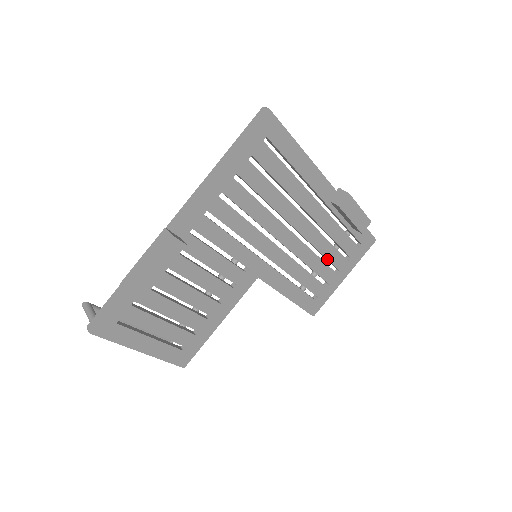
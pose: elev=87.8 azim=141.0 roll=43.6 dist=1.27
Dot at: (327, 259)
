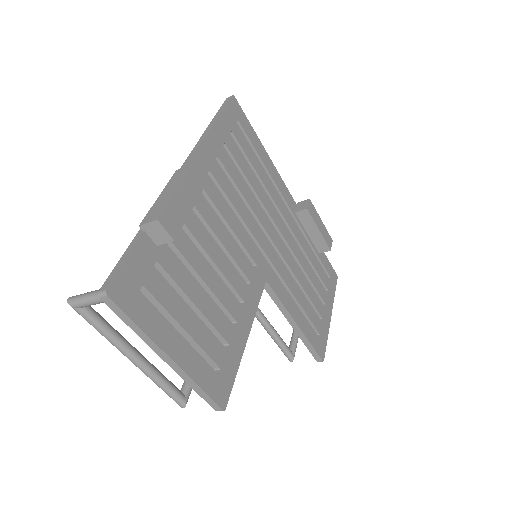
Dot at: (312, 283)
